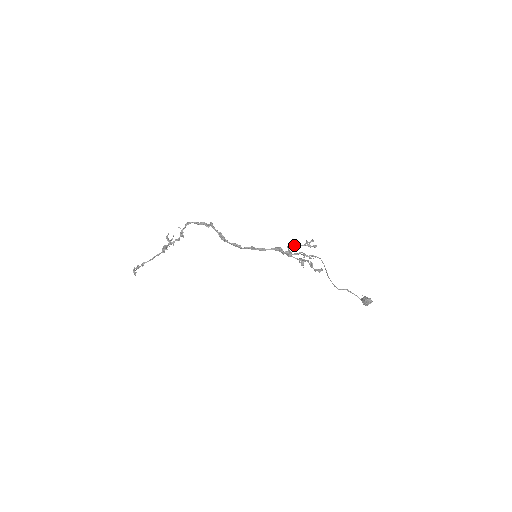
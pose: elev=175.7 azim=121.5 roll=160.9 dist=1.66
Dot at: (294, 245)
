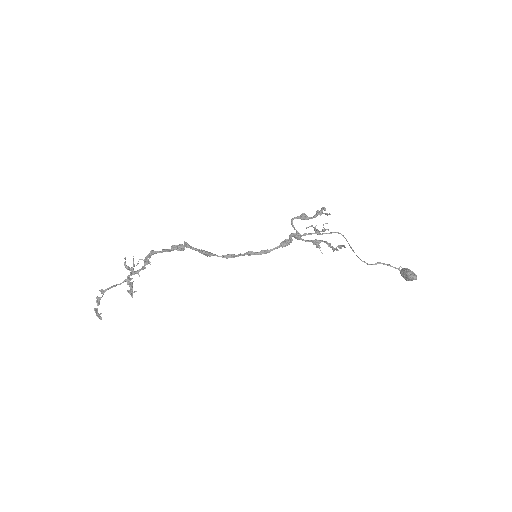
Dot at: occluded
